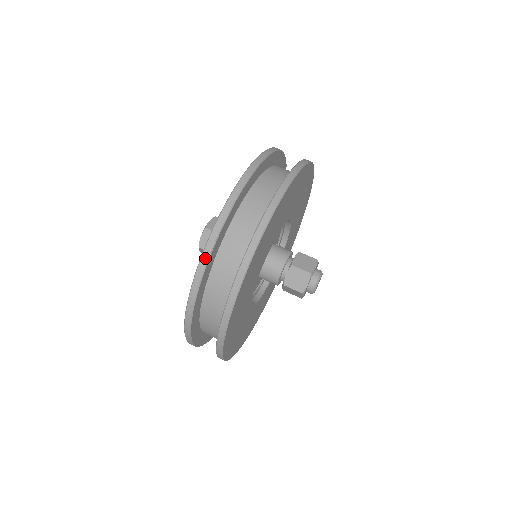
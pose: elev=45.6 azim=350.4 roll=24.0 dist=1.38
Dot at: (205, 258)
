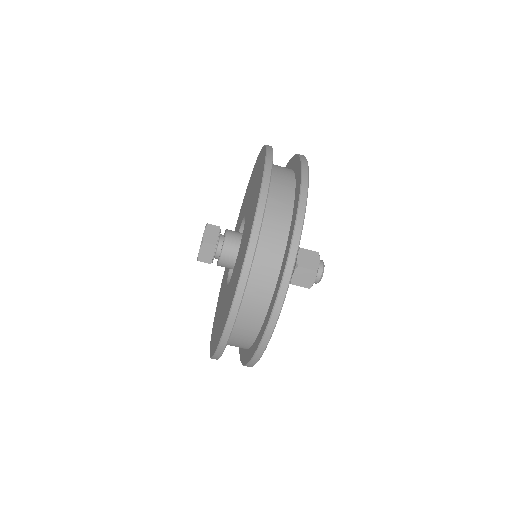
Dot at: (267, 177)
